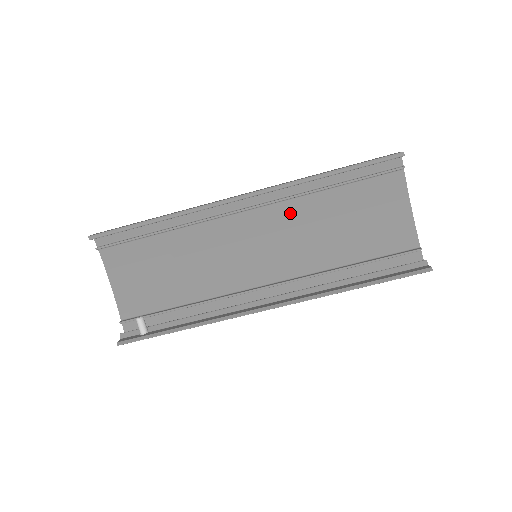
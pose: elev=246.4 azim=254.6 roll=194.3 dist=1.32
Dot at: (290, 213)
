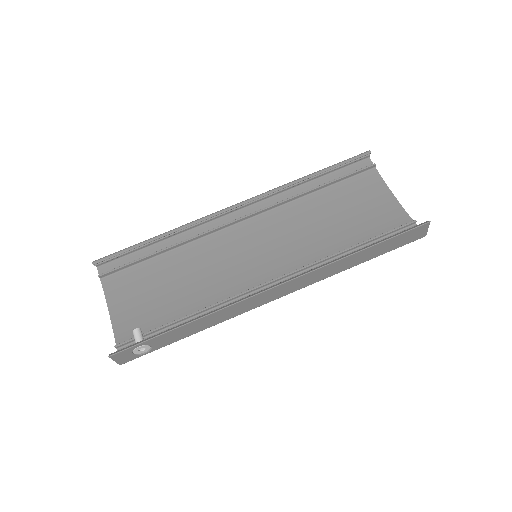
Dot at: (283, 217)
